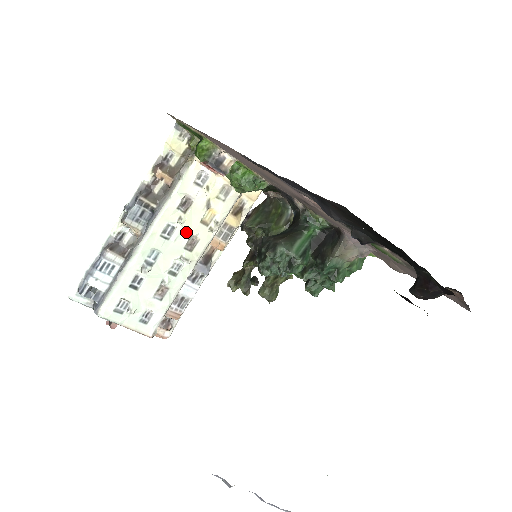
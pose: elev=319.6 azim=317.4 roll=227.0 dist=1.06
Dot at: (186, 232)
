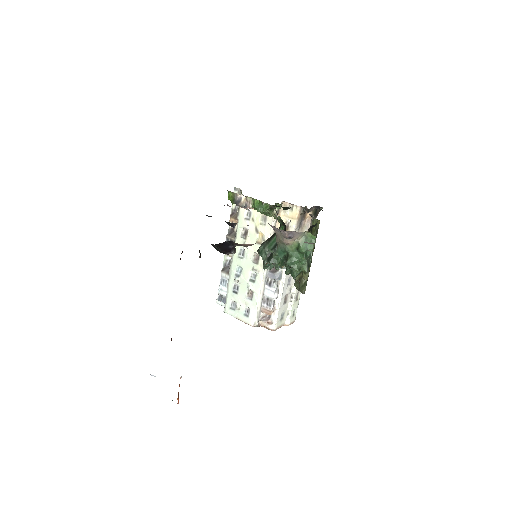
Dot at: (251, 252)
